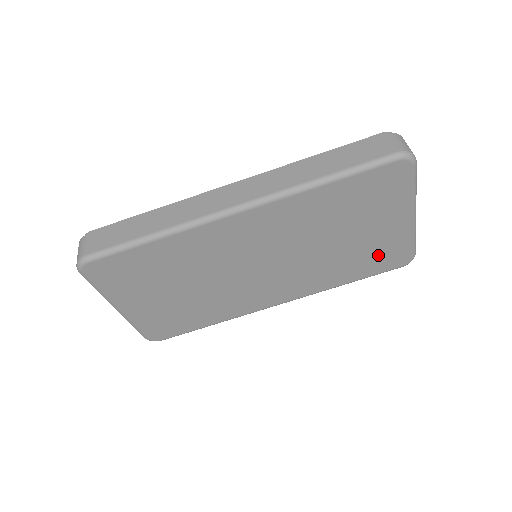
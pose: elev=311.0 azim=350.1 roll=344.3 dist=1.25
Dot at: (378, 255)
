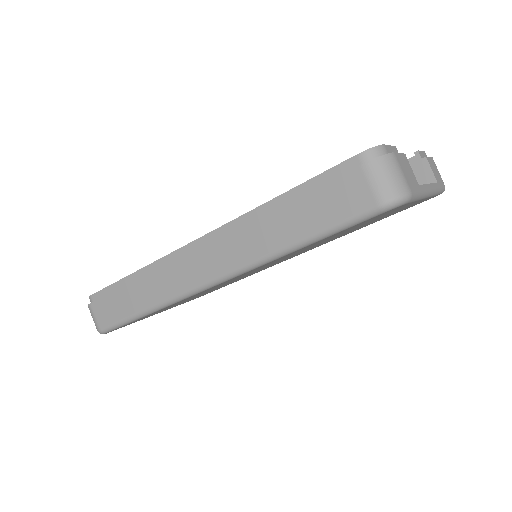
Dot at: (394, 213)
